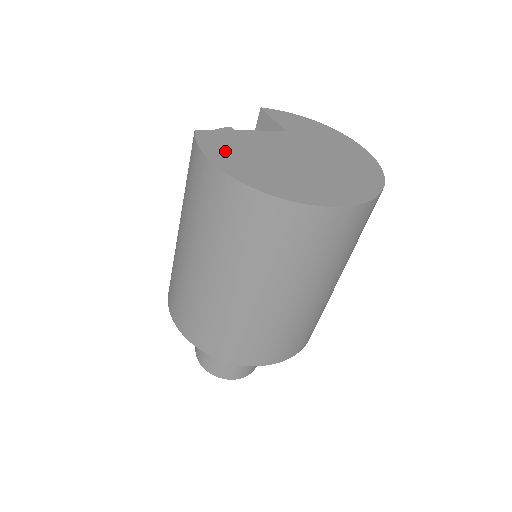
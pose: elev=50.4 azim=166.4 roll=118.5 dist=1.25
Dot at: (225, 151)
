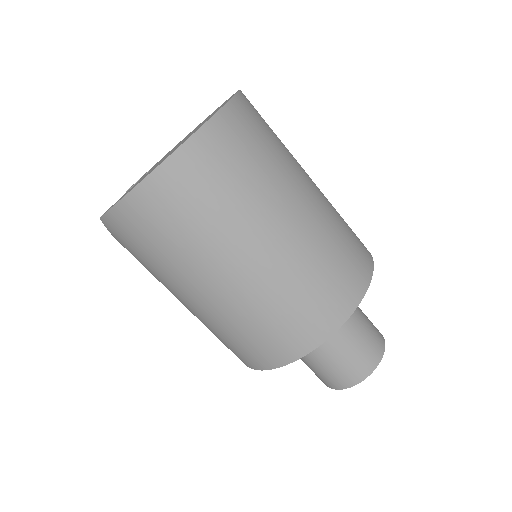
Dot at: occluded
